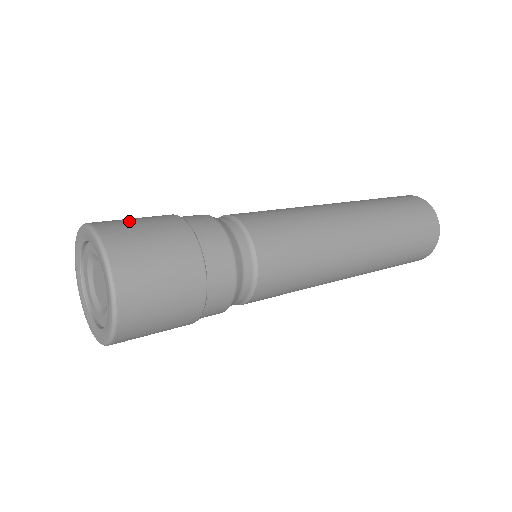
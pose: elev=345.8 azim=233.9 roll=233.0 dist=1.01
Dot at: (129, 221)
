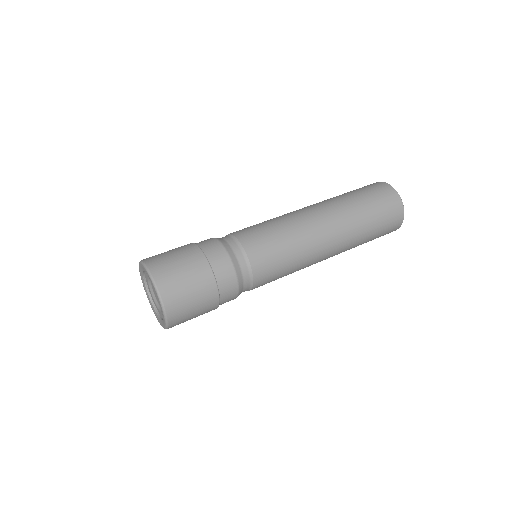
Dot at: (162, 253)
